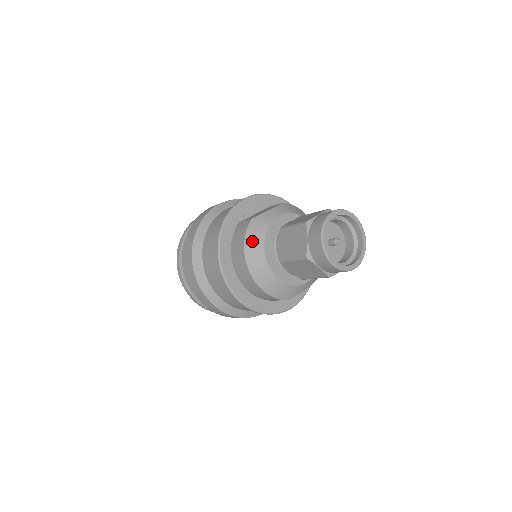
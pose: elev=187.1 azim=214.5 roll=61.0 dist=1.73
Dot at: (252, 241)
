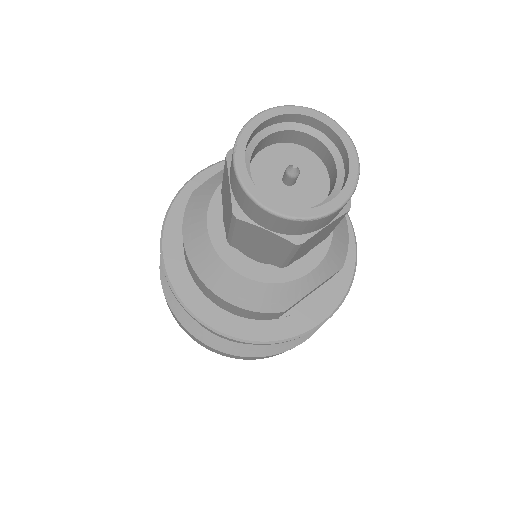
Dot at: (191, 225)
